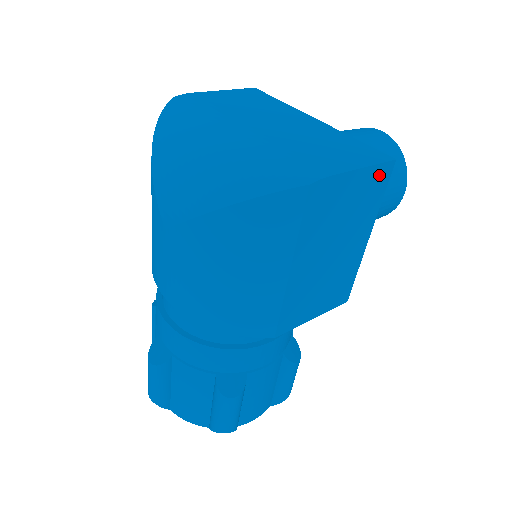
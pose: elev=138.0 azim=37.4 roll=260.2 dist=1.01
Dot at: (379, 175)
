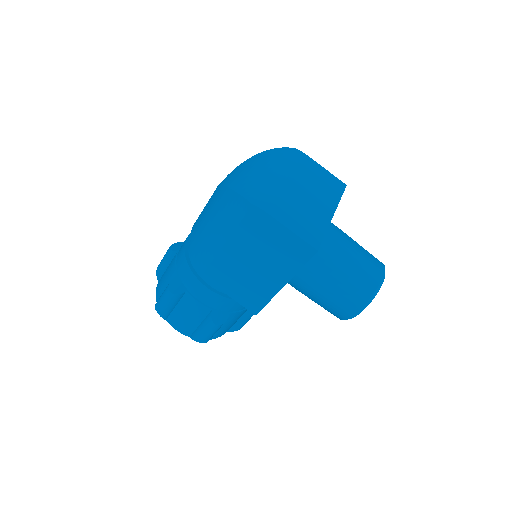
Dot at: (302, 248)
